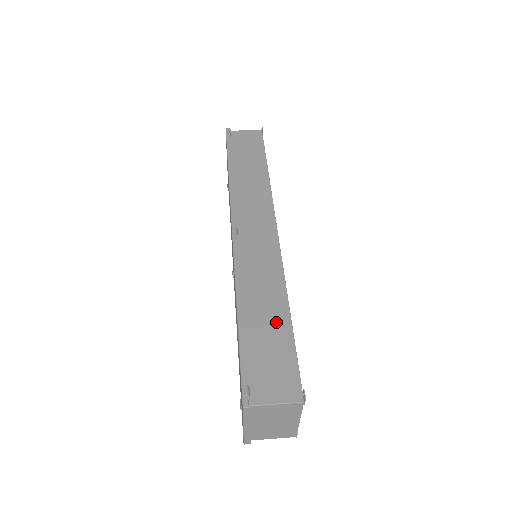
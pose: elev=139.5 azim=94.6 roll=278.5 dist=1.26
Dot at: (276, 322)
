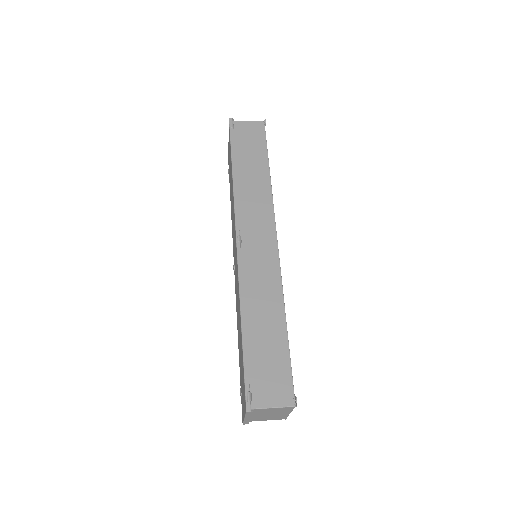
Dot at: (274, 333)
